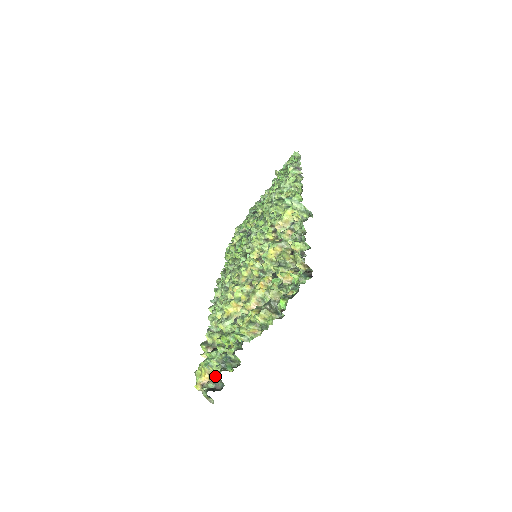
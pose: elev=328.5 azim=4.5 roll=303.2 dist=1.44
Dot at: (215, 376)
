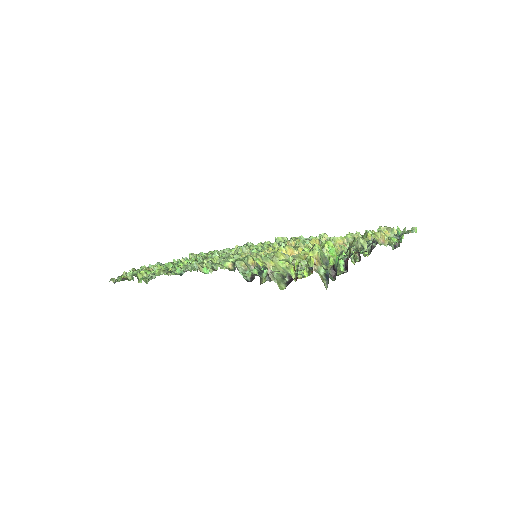
Dot at: occluded
